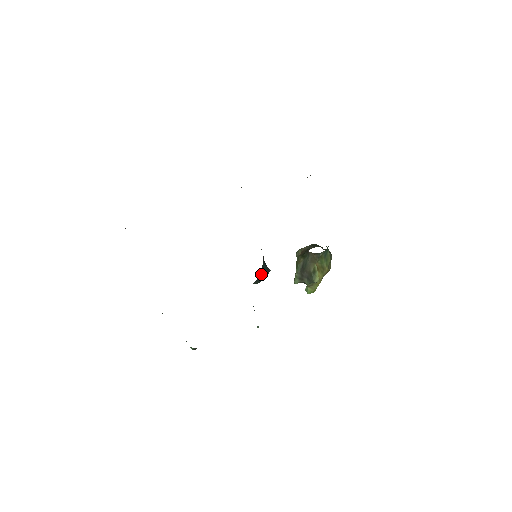
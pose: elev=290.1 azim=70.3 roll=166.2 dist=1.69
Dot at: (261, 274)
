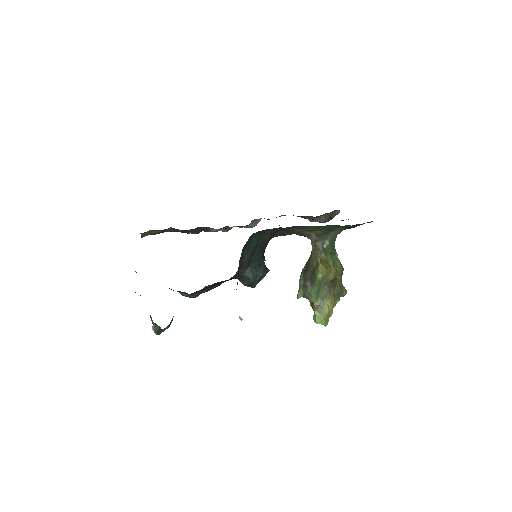
Dot at: (256, 264)
